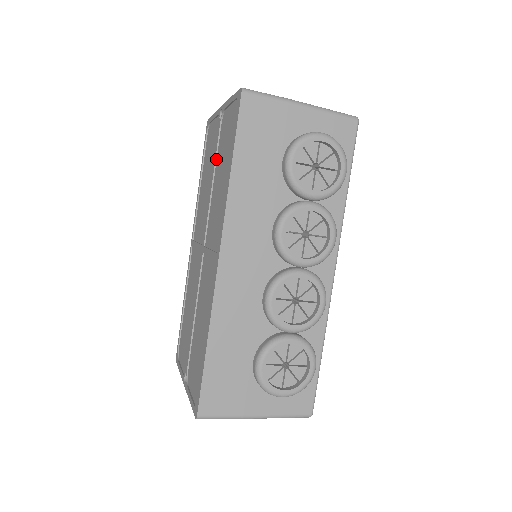
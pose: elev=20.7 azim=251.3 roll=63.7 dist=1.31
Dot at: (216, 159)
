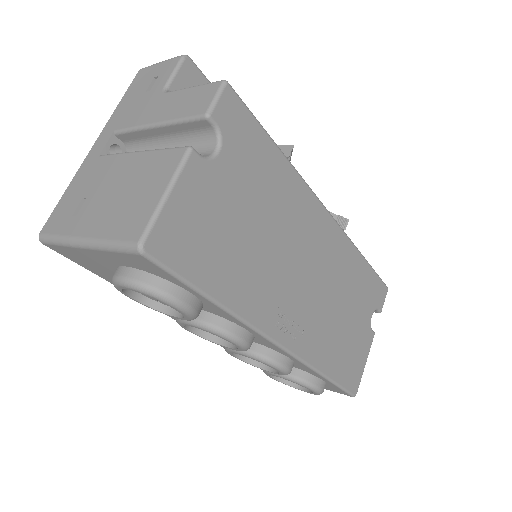
Dot at: occluded
